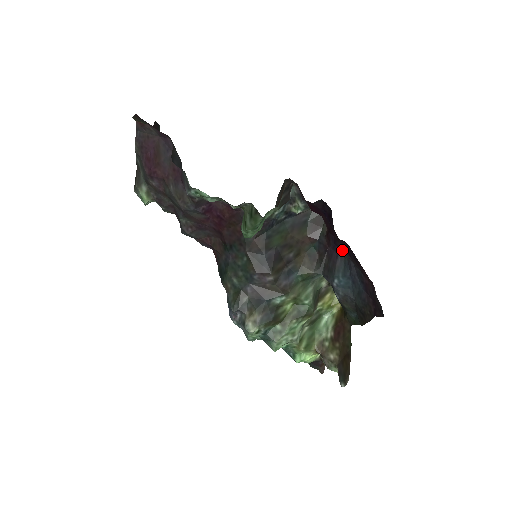
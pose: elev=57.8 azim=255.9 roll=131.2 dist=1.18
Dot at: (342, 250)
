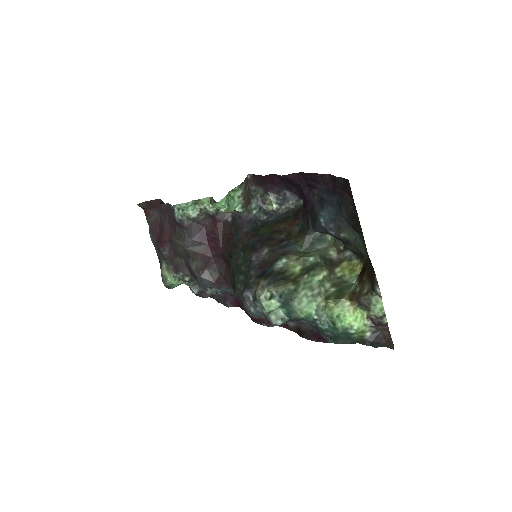
Dot at: (312, 197)
